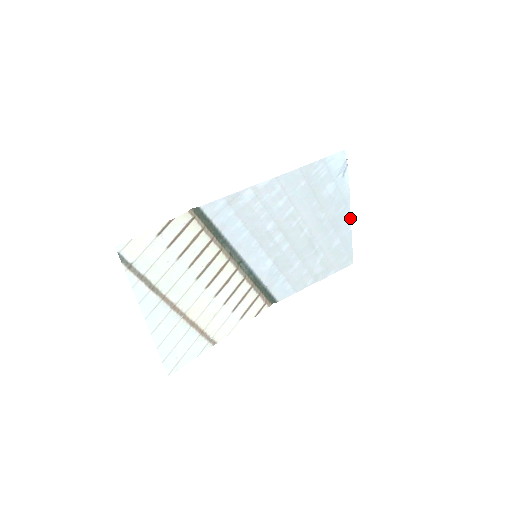
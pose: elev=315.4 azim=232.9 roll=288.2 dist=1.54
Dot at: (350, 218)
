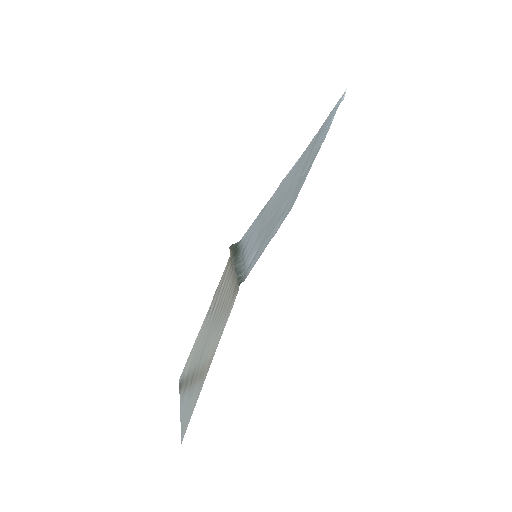
Dot at: occluded
